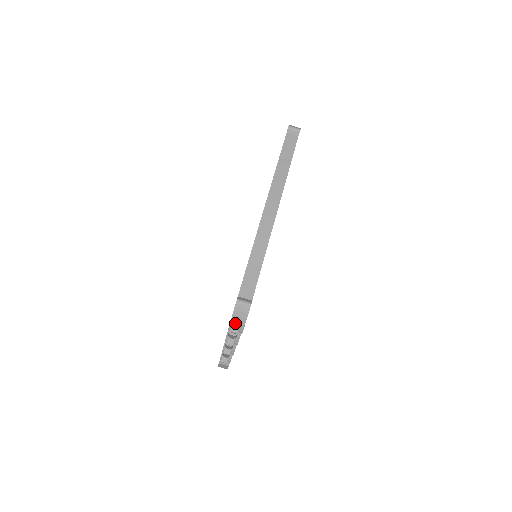
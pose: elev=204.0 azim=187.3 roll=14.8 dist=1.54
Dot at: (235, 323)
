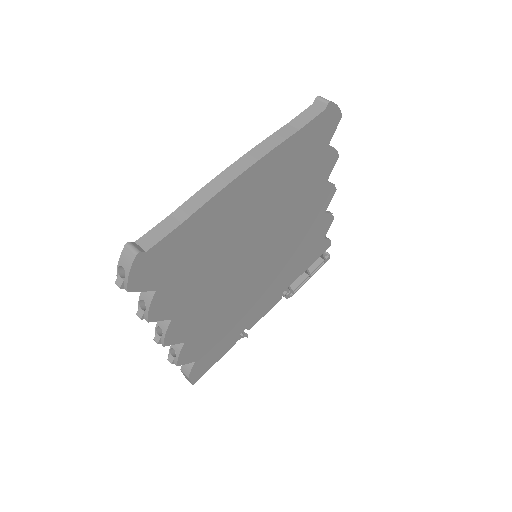
Dot at: occluded
